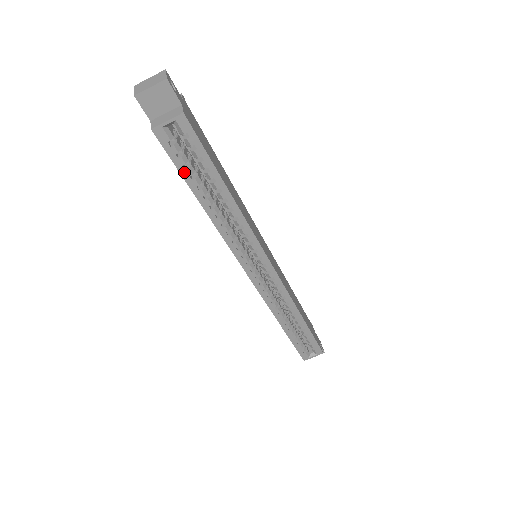
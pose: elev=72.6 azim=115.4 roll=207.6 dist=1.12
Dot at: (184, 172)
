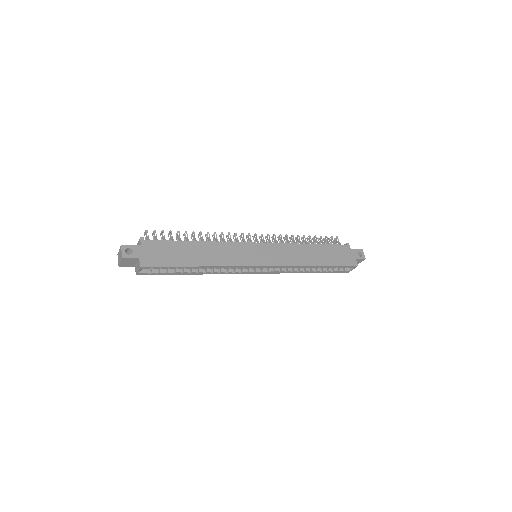
Dot at: (168, 274)
